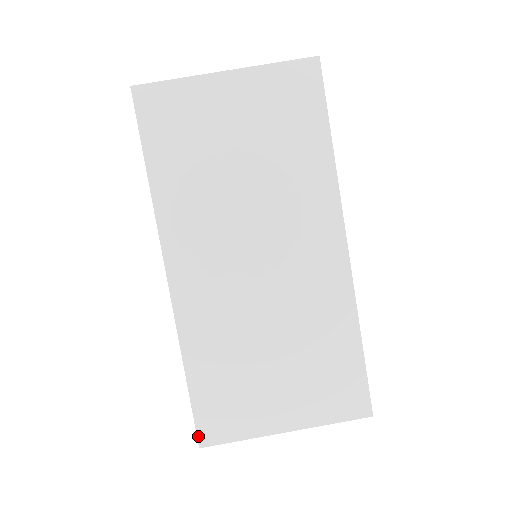
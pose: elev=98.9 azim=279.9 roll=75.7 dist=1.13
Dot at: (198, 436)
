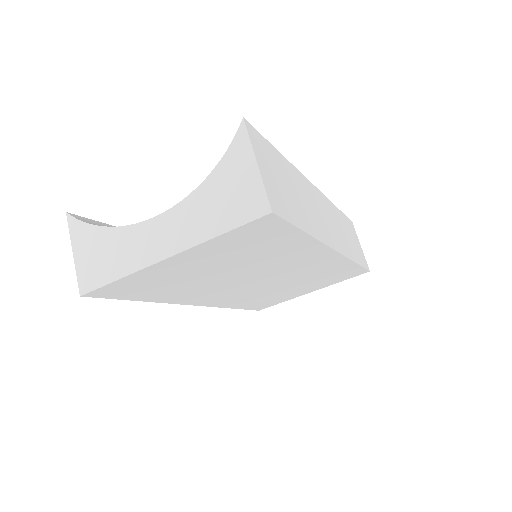
Dot at: (256, 310)
